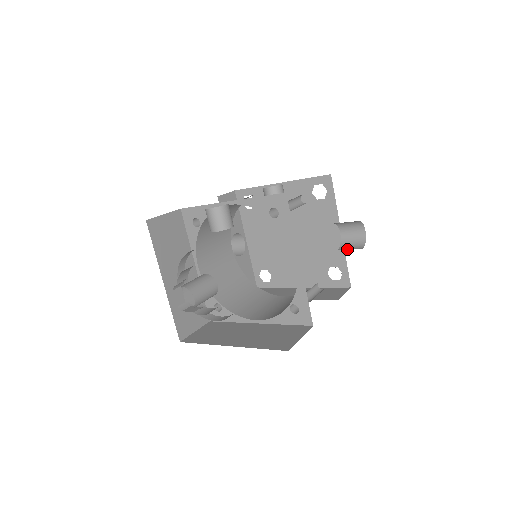
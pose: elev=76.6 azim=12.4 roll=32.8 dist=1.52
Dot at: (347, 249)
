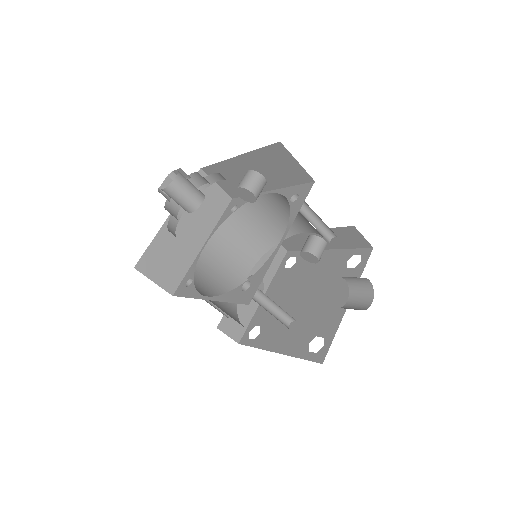
Dot at: occluded
